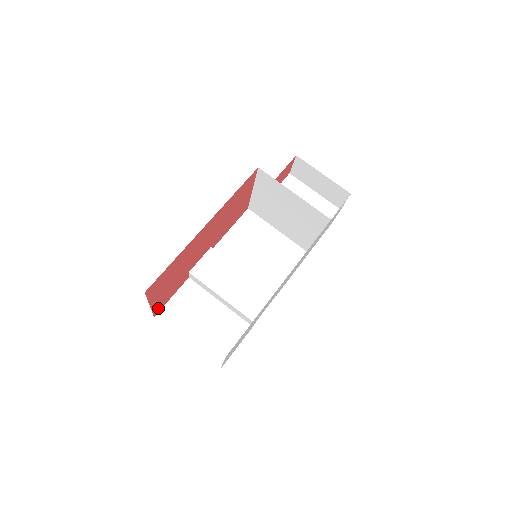
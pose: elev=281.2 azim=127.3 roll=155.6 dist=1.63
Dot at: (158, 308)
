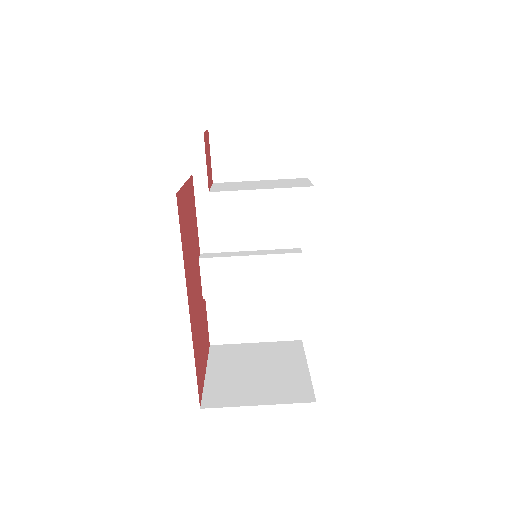
Dot at: (207, 344)
